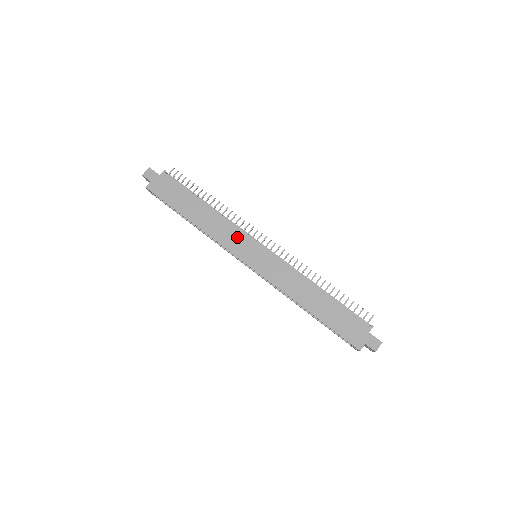
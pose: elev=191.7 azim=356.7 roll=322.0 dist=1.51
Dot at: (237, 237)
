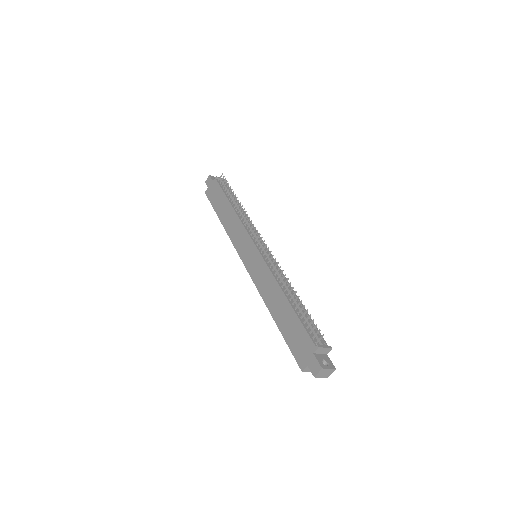
Dot at: (243, 237)
